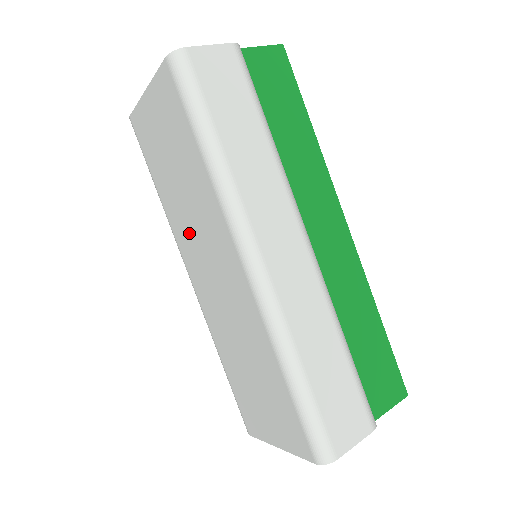
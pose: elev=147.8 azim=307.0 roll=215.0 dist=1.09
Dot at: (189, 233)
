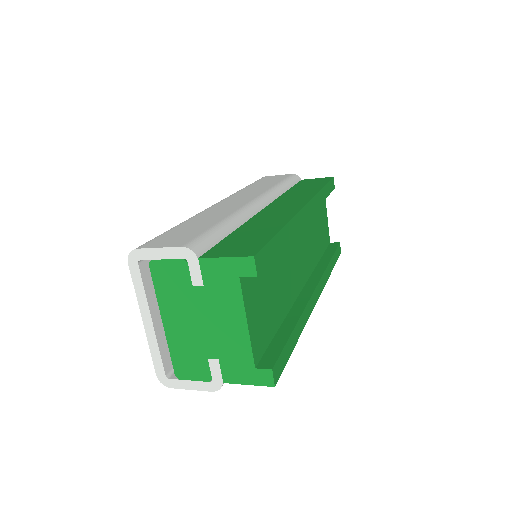
Dot at: occluded
